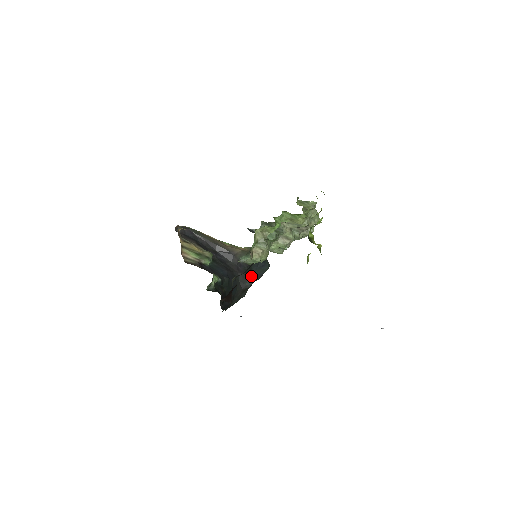
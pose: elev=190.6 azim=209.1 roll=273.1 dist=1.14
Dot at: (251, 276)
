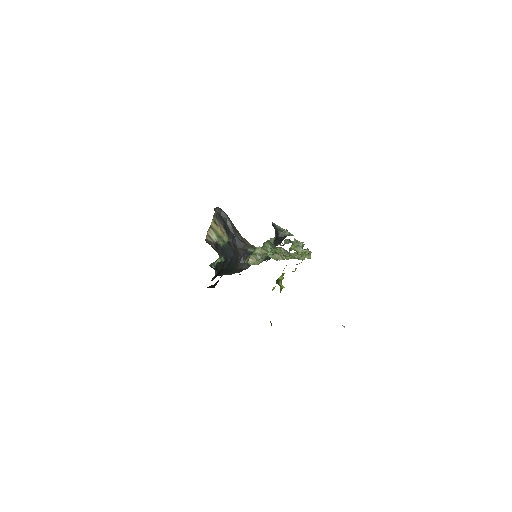
Dot at: occluded
